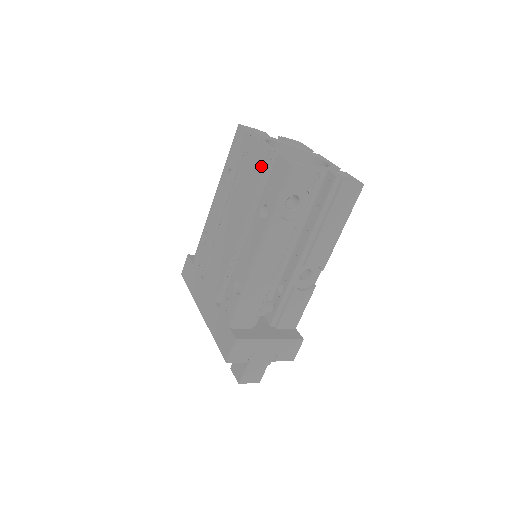
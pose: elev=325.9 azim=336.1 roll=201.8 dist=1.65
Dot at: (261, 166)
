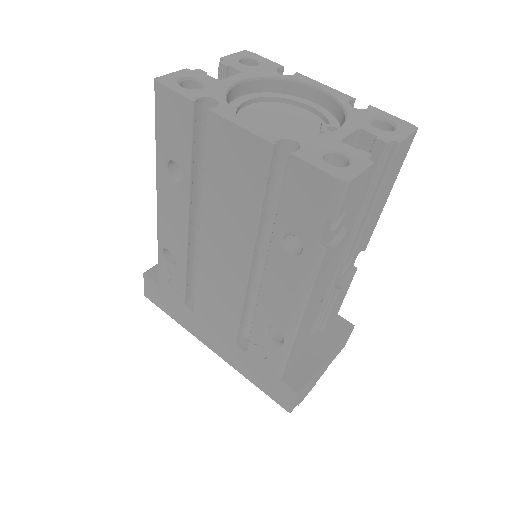
Dot at: (254, 169)
